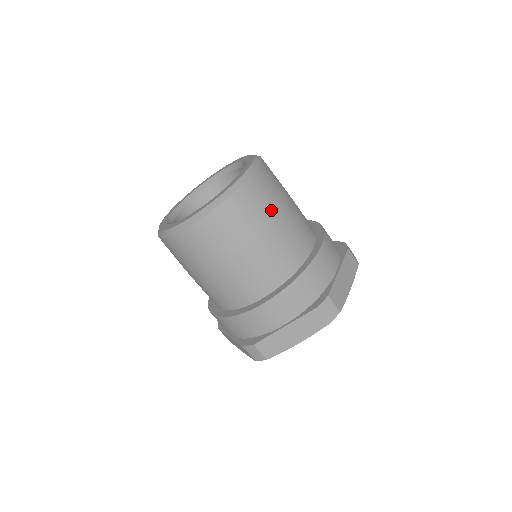
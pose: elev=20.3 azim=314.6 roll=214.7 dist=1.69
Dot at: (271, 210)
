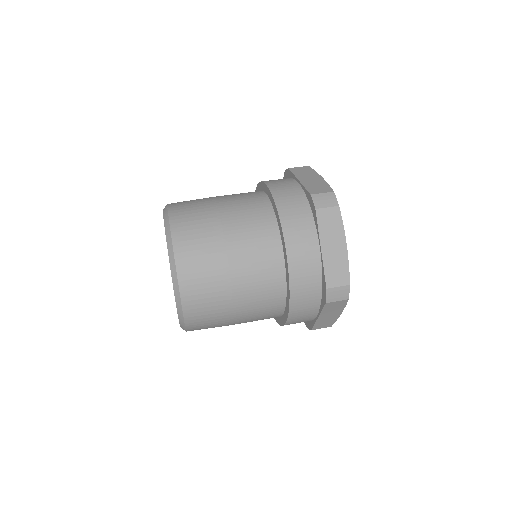
Dot at: (219, 278)
